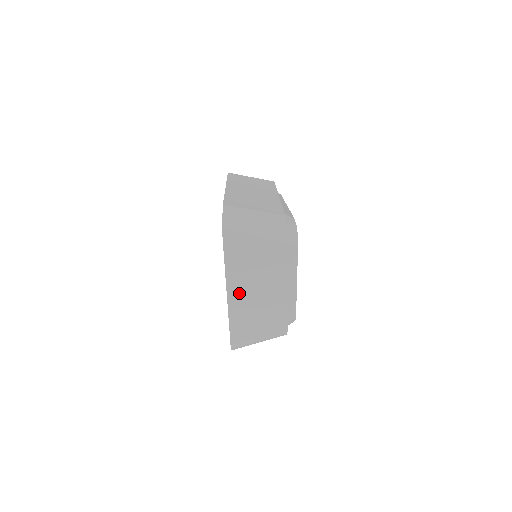
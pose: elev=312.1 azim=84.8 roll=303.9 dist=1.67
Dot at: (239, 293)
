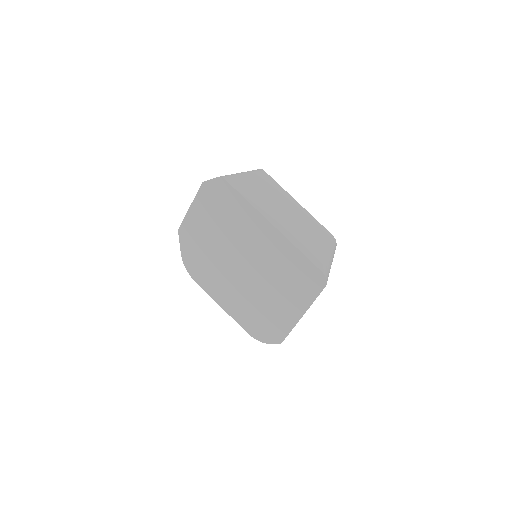
Dot at: (277, 219)
